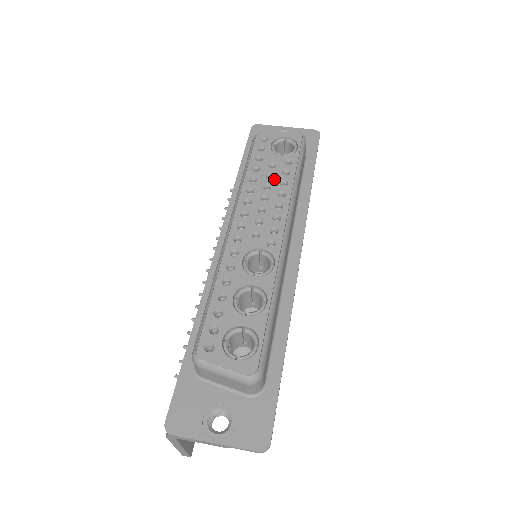
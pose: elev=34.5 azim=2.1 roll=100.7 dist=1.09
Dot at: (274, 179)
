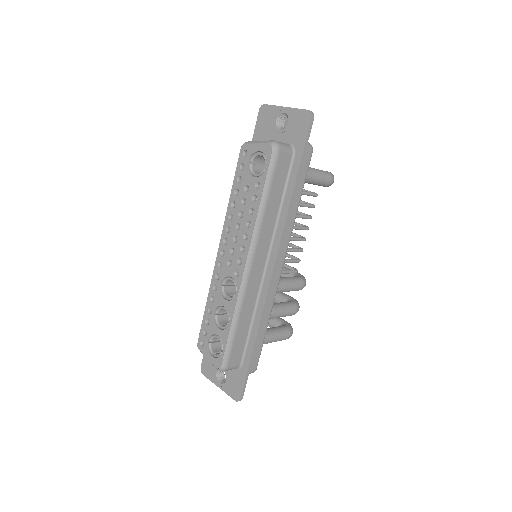
Dot at: (246, 206)
